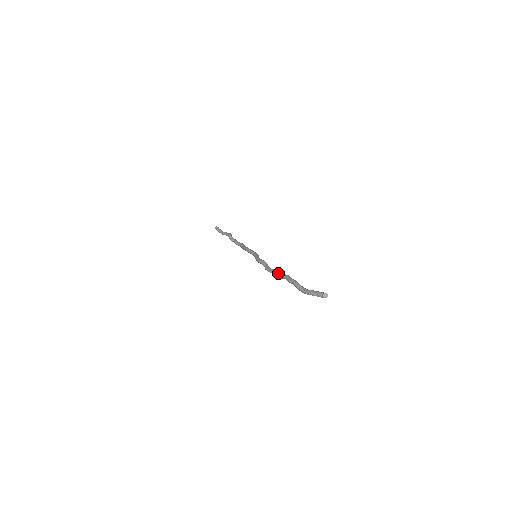
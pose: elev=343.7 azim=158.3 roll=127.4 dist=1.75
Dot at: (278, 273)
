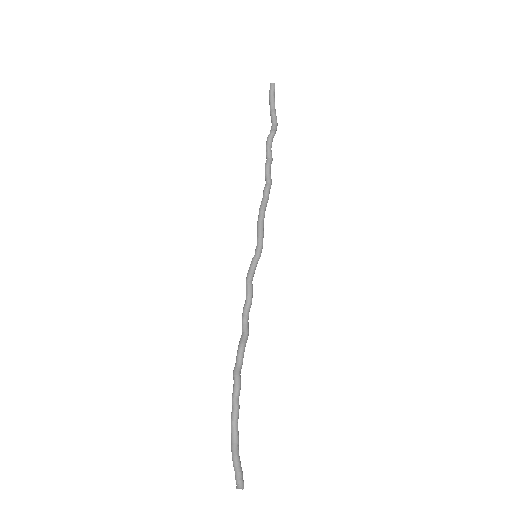
Dot at: (236, 358)
